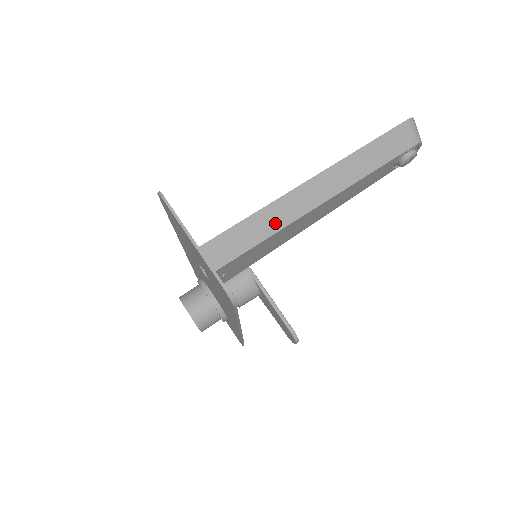
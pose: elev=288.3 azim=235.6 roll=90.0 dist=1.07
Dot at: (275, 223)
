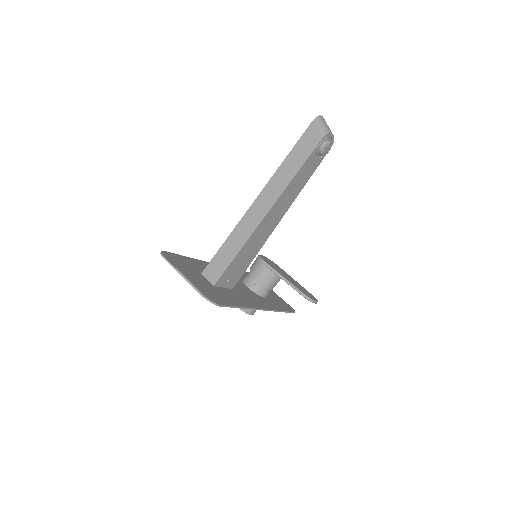
Dot at: (242, 238)
